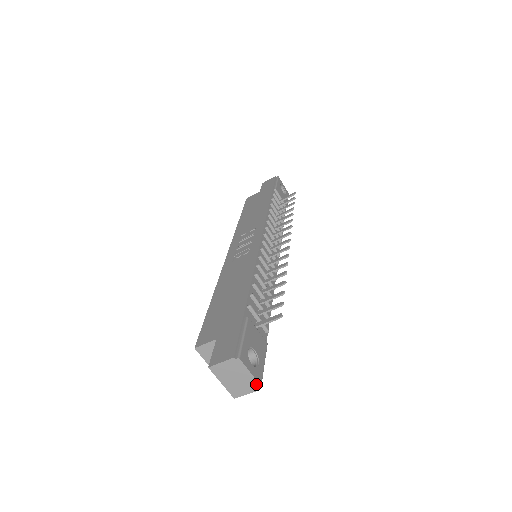
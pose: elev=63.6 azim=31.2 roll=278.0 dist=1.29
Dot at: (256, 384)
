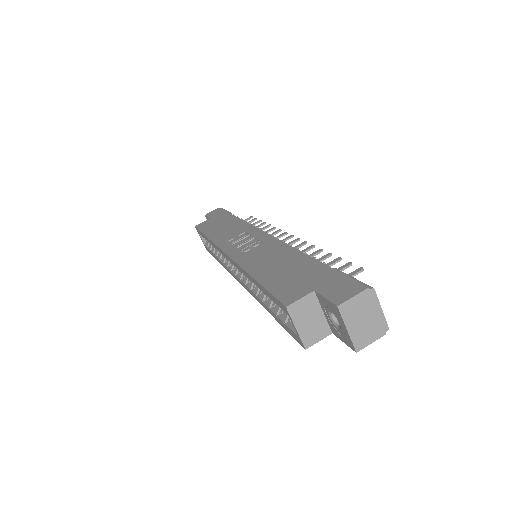
Dot at: (384, 326)
